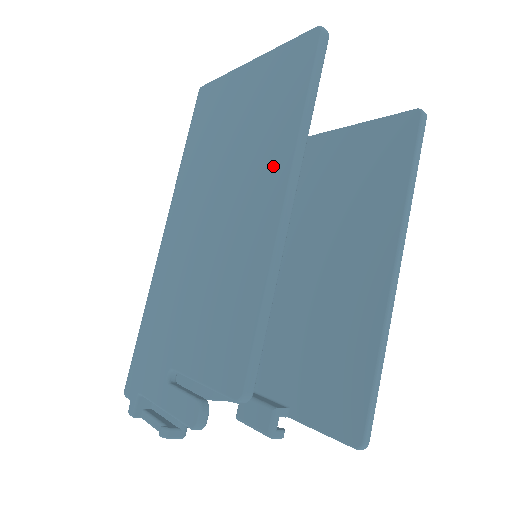
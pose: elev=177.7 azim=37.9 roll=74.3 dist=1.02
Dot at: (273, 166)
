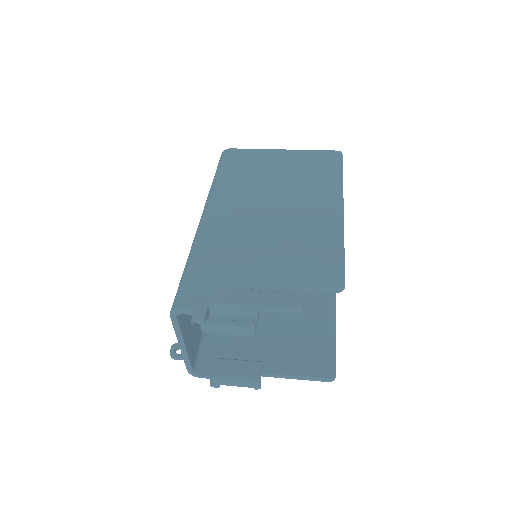
Dot at: (327, 193)
